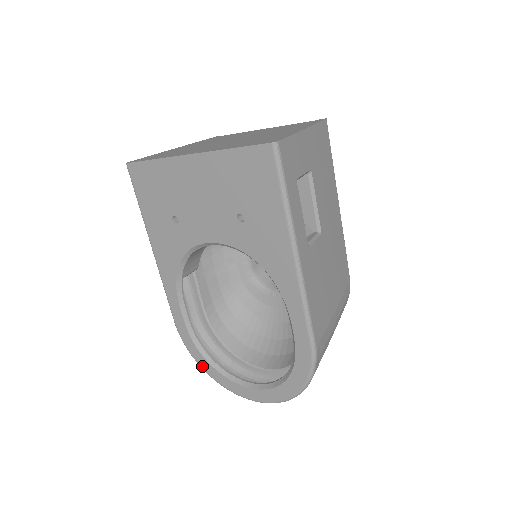
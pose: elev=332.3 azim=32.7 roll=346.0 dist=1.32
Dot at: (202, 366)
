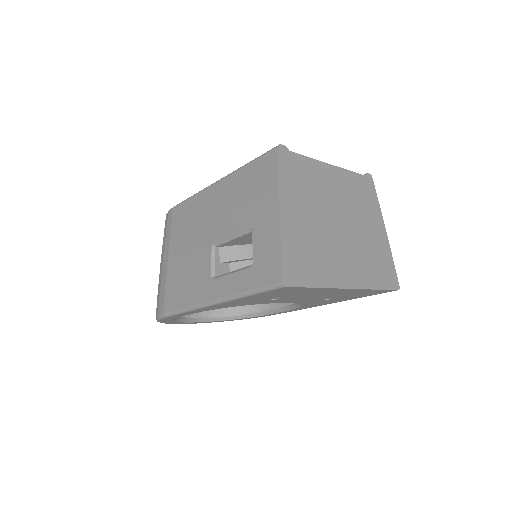
Dot at: occluded
